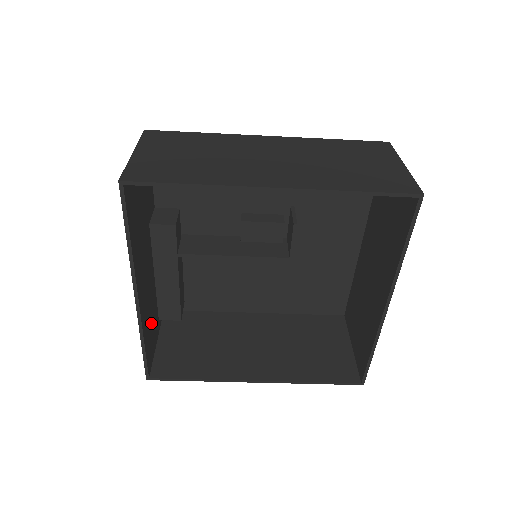
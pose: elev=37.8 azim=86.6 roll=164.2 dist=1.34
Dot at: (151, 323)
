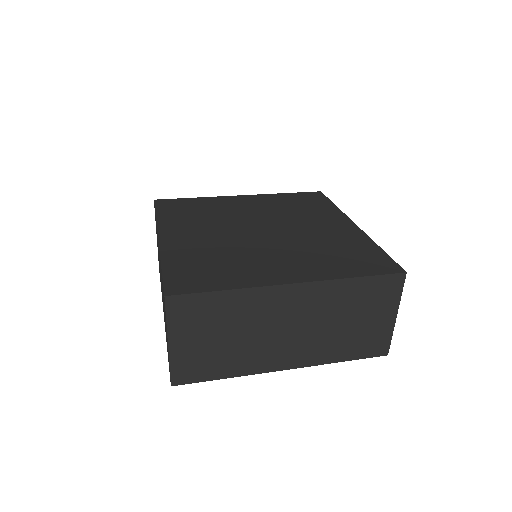
Dot at: occluded
